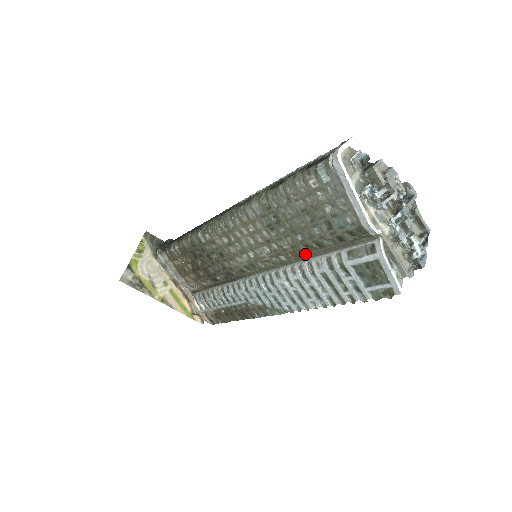
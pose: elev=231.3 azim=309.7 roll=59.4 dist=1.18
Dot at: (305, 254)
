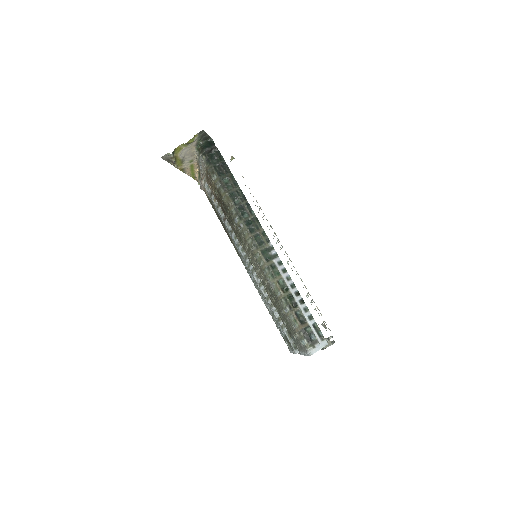
Dot at: occluded
